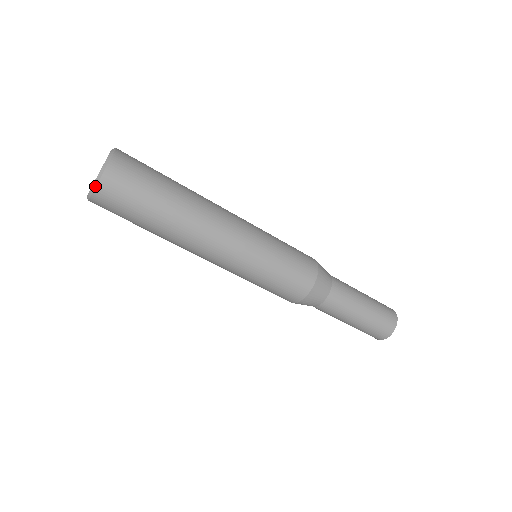
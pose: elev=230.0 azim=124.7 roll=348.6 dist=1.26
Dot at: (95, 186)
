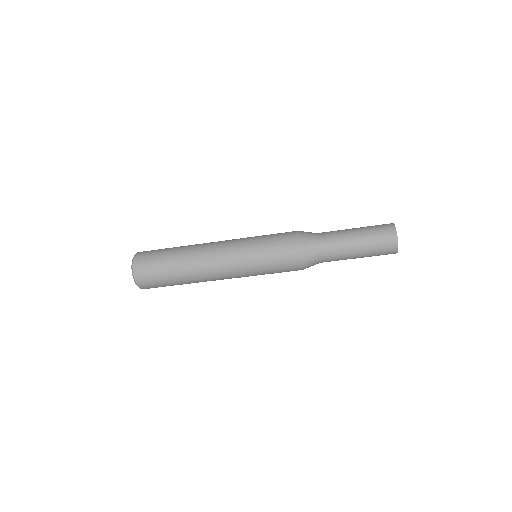
Dot at: (132, 270)
